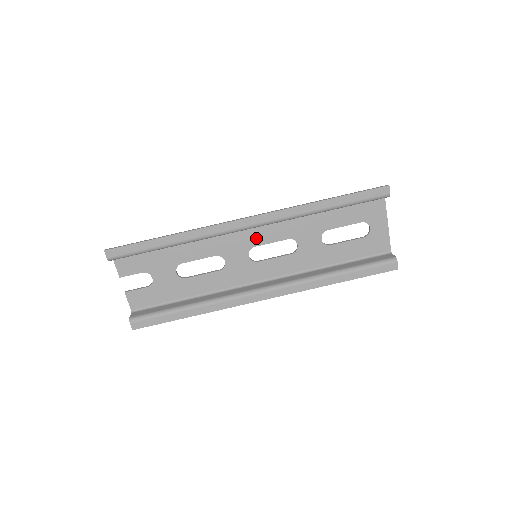
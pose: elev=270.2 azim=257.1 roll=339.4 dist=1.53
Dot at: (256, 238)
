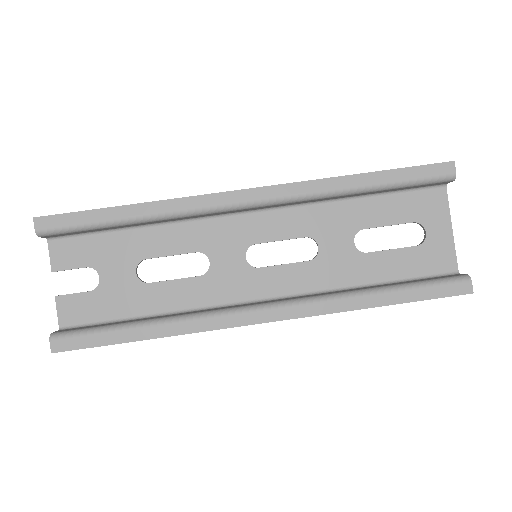
Dot at: (258, 231)
